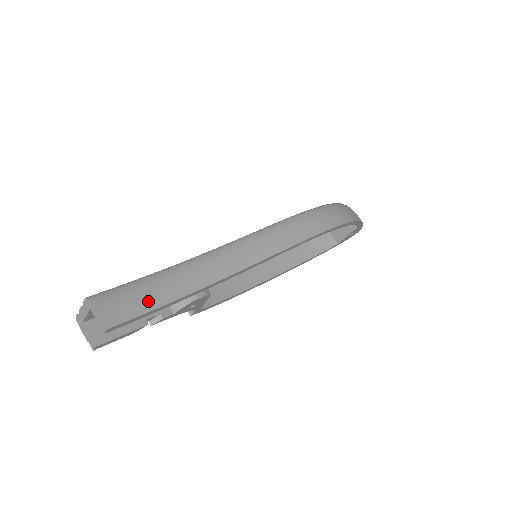
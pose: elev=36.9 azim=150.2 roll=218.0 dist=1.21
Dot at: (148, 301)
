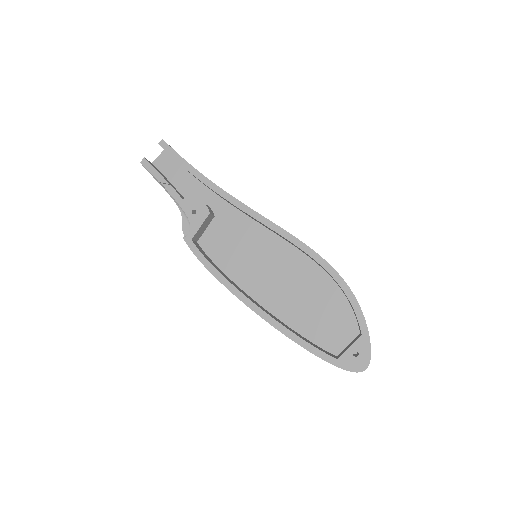
Dot at: occluded
